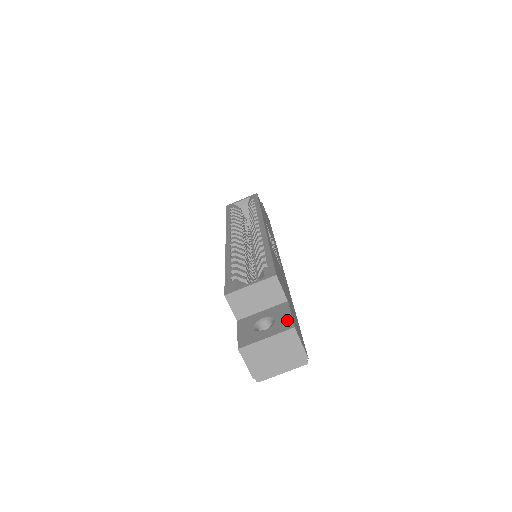
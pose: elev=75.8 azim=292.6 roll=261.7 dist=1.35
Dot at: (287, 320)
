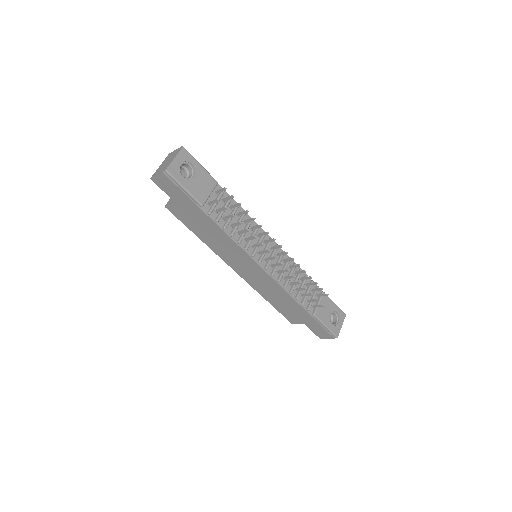
Dot at: occluded
